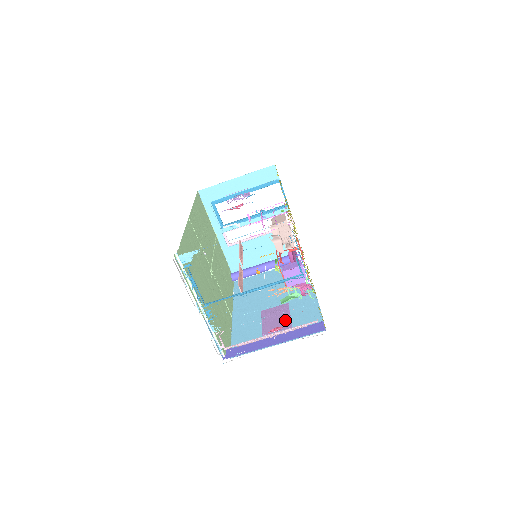
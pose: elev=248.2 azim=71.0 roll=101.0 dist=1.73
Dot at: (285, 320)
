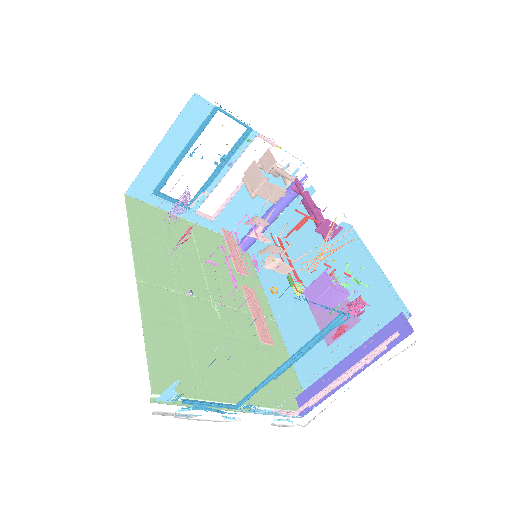
Dot at: (344, 308)
